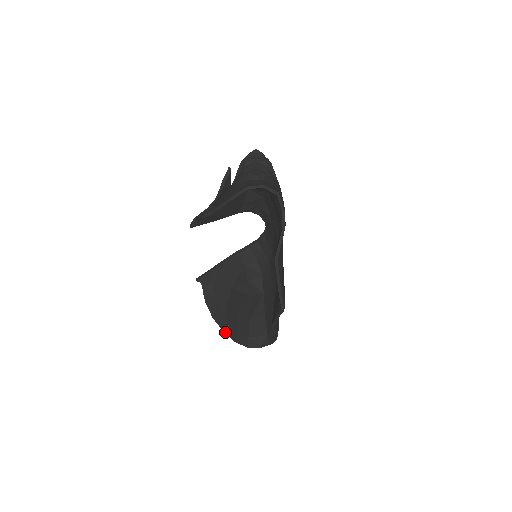
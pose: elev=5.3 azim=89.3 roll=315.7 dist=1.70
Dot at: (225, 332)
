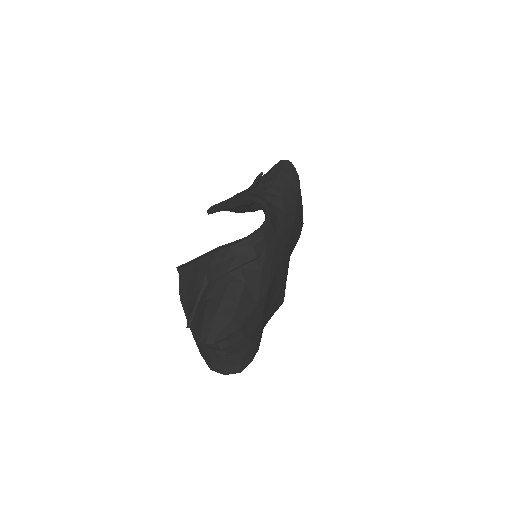
Dot at: (254, 211)
